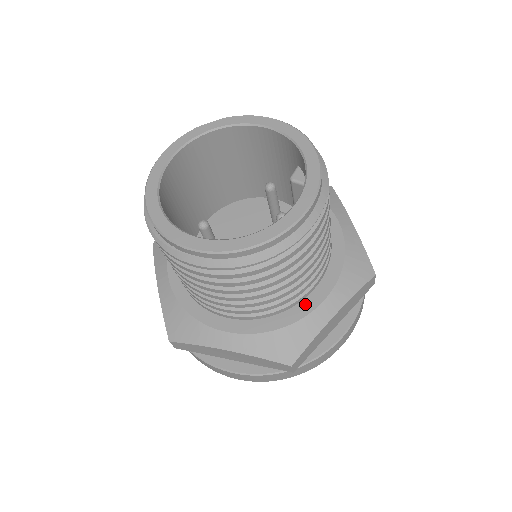
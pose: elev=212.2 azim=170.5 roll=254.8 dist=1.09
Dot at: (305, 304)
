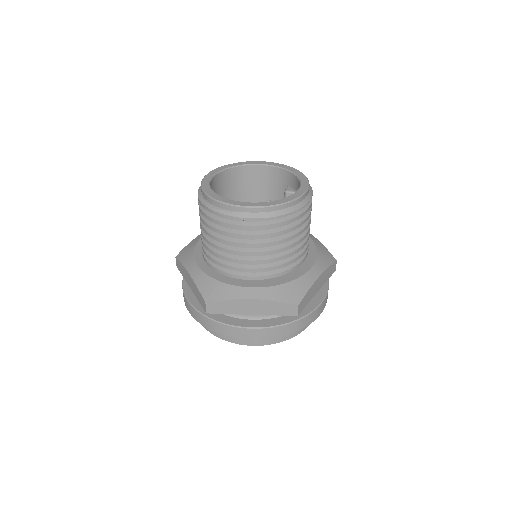
Dot at: (299, 270)
